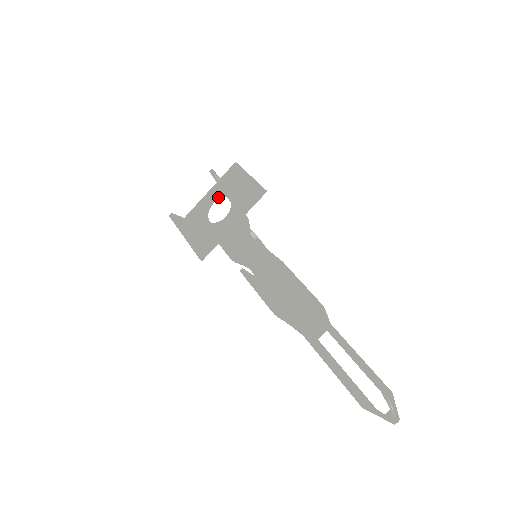
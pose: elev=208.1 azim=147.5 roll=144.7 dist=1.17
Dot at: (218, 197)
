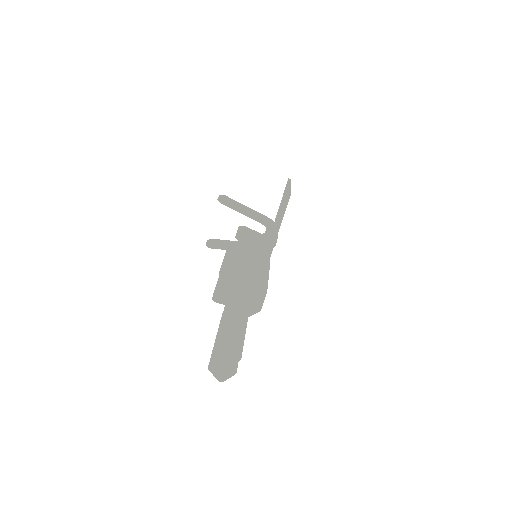
Dot at: (278, 214)
